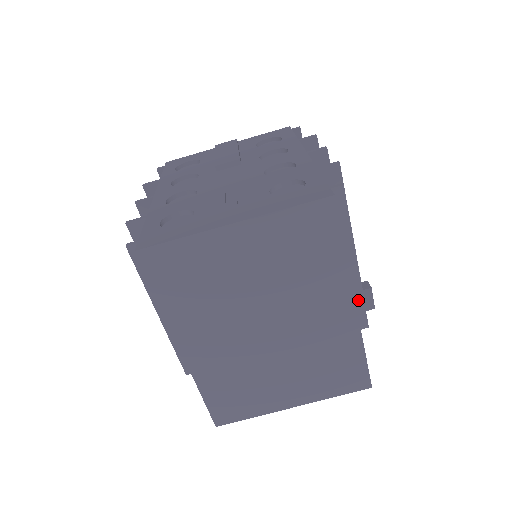
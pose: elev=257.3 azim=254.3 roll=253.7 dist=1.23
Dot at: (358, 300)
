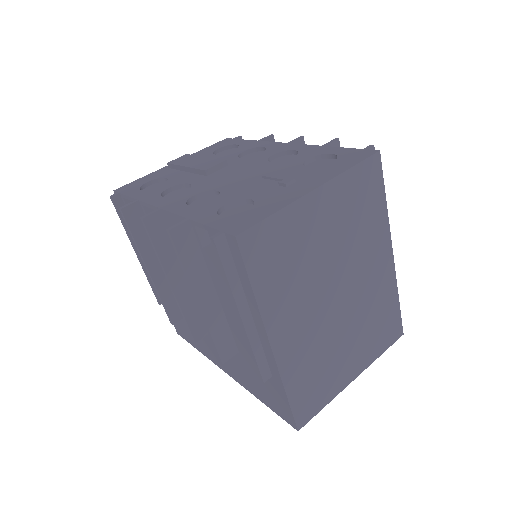
Dot at: occluded
